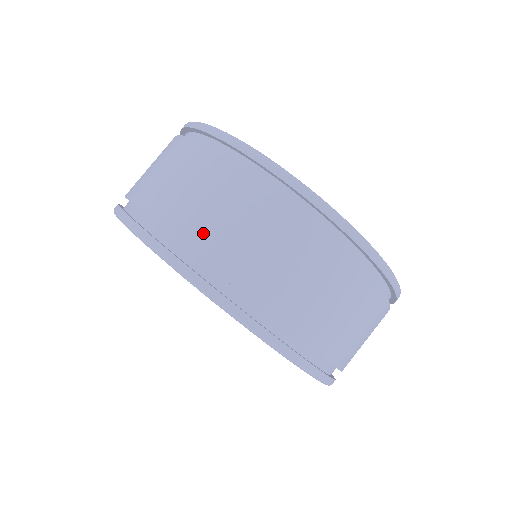
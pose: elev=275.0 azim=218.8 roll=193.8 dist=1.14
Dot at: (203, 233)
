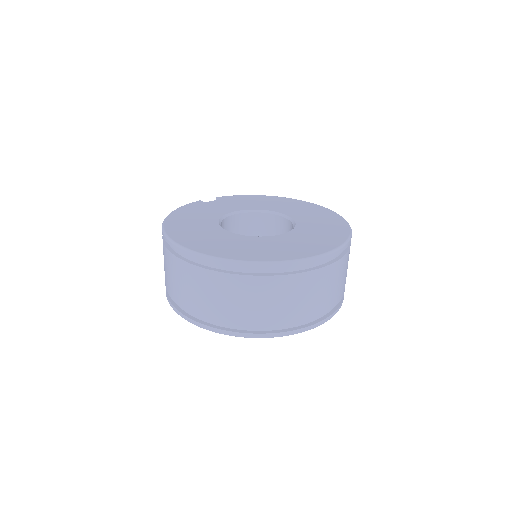
Dot at: (319, 307)
